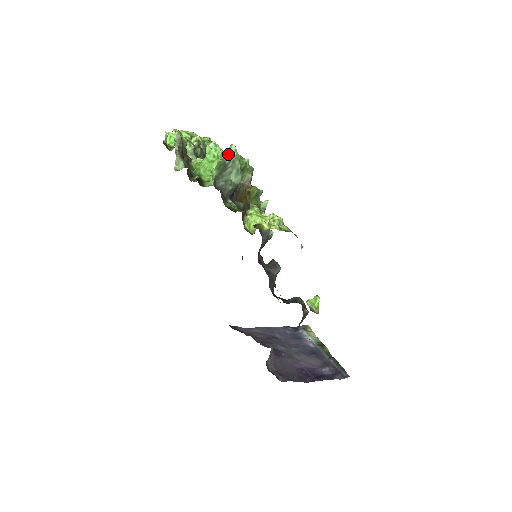
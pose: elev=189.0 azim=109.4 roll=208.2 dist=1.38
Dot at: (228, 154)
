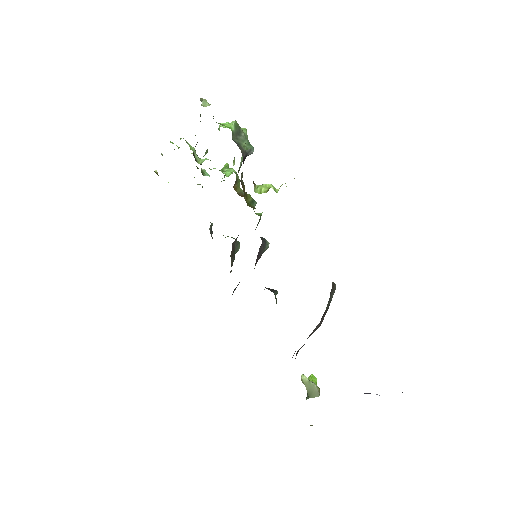
Dot at: occluded
